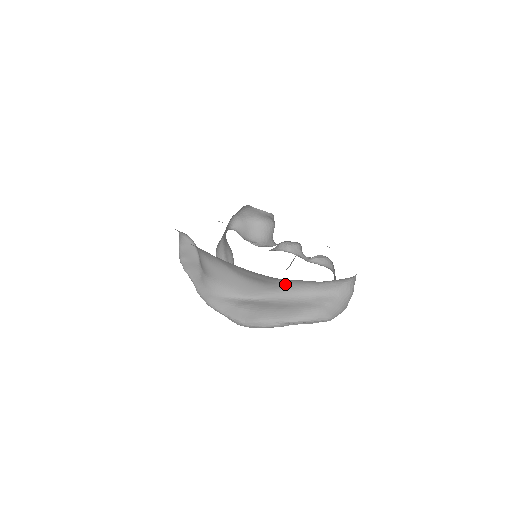
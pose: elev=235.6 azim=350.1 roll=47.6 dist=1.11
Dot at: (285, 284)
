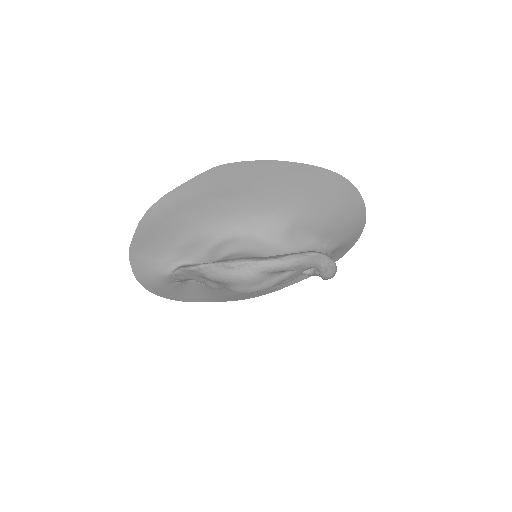
Dot at: (296, 243)
